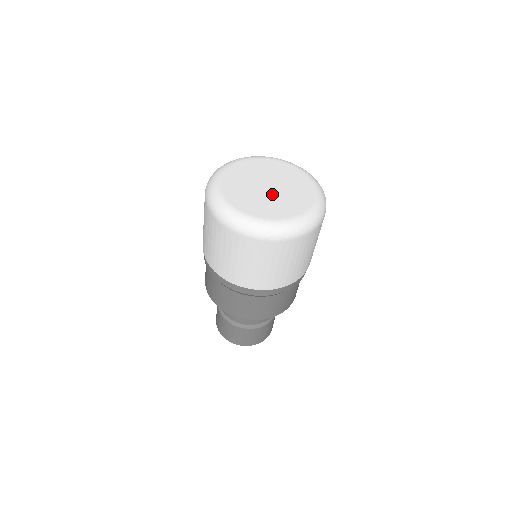
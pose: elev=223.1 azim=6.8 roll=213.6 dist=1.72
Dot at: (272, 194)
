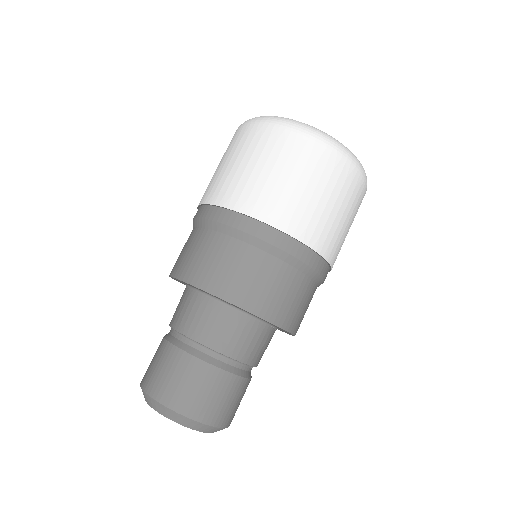
Dot at: occluded
